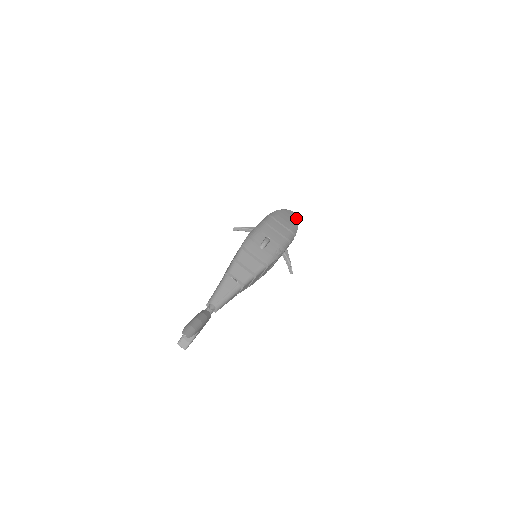
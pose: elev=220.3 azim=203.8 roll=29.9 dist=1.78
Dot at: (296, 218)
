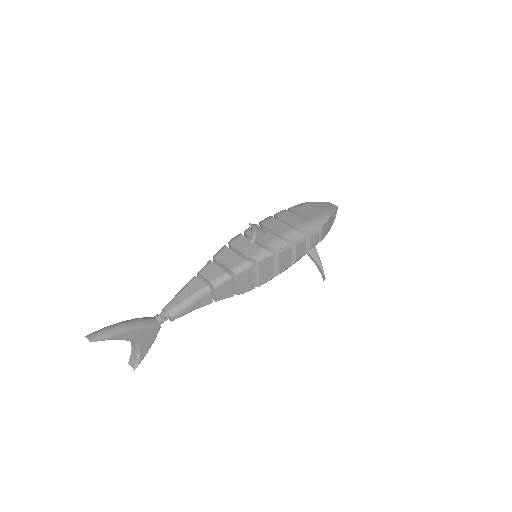
Dot at: (332, 209)
